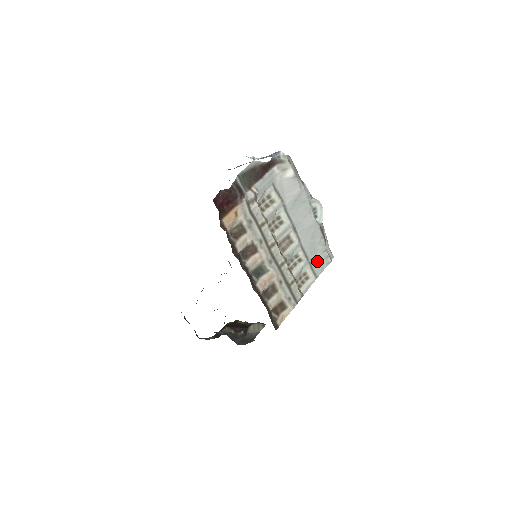
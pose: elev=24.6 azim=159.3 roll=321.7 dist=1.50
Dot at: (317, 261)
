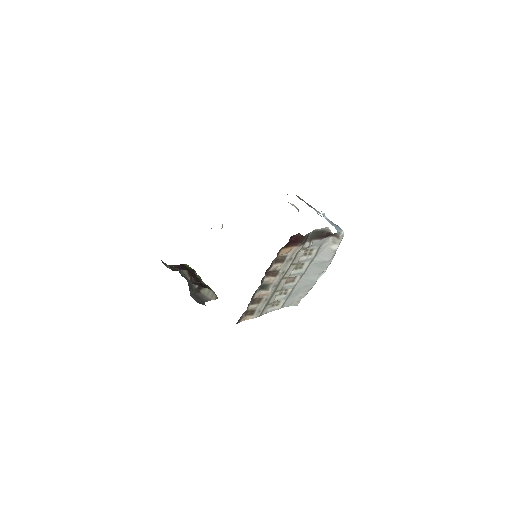
Dot at: (292, 299)
